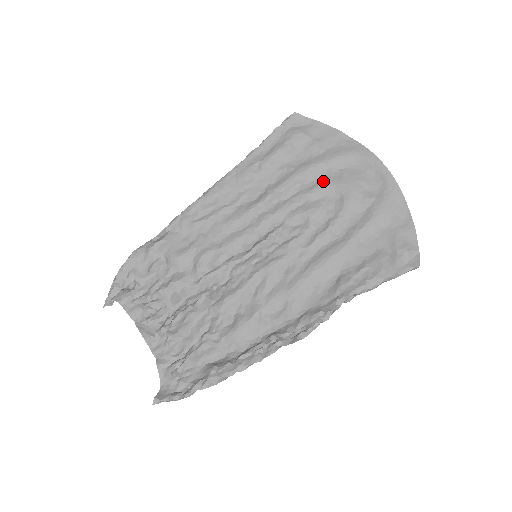
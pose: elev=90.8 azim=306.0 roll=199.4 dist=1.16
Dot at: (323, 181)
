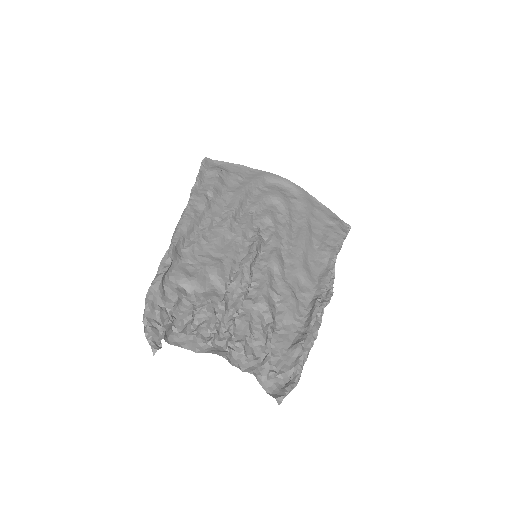
Dot at: (259, 196)
